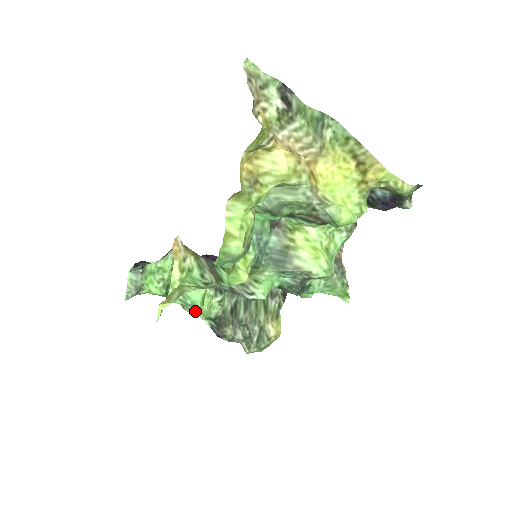
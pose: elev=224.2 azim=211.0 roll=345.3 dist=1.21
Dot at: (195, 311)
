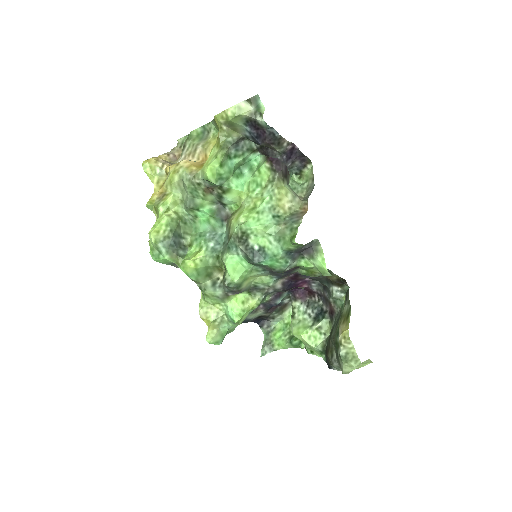
Dot at: (313, 351)
